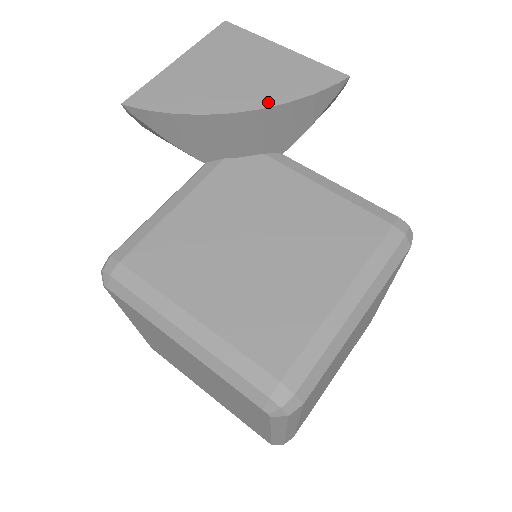
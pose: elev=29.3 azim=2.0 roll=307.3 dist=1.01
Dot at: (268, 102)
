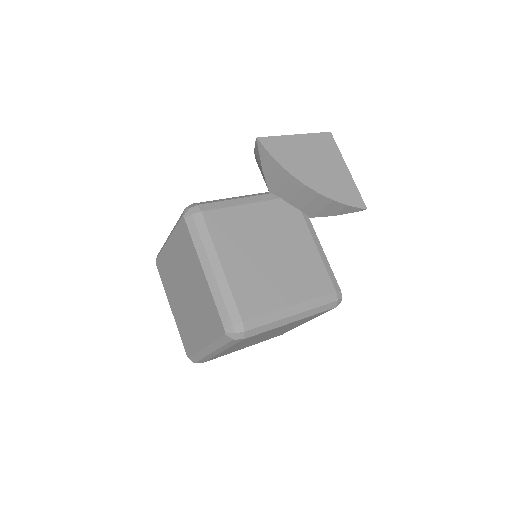
Dot at: (324, 192)
